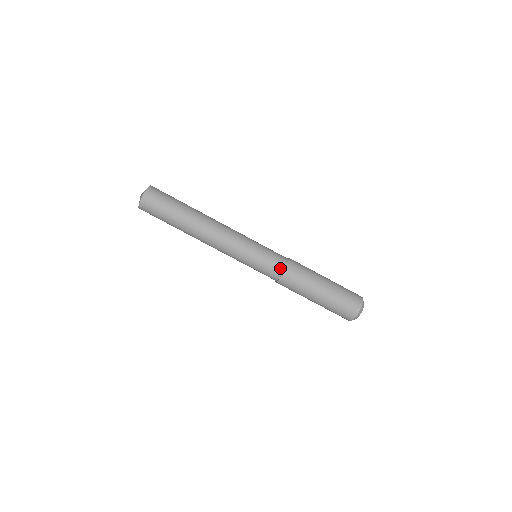
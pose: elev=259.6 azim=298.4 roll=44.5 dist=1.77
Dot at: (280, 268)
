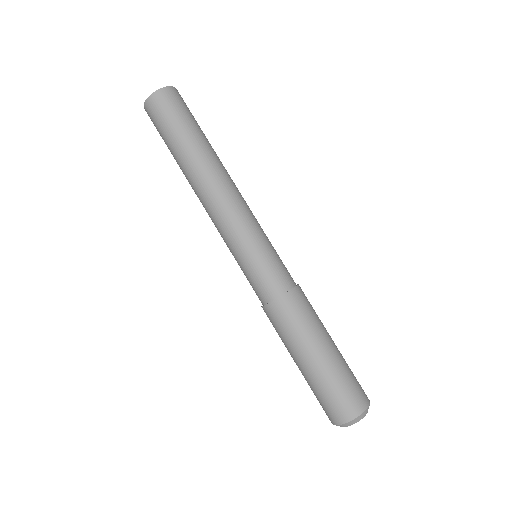
Dot at: (280, 287)
